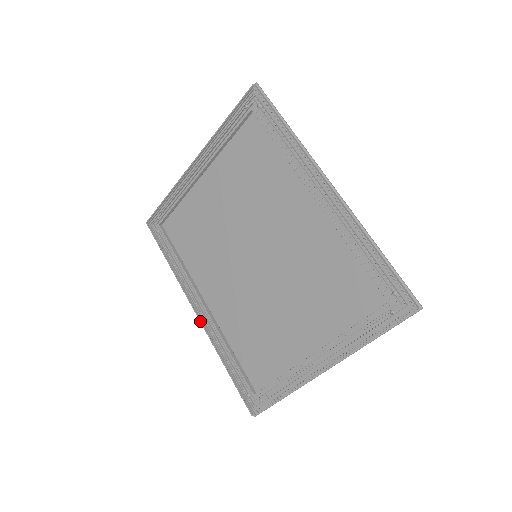
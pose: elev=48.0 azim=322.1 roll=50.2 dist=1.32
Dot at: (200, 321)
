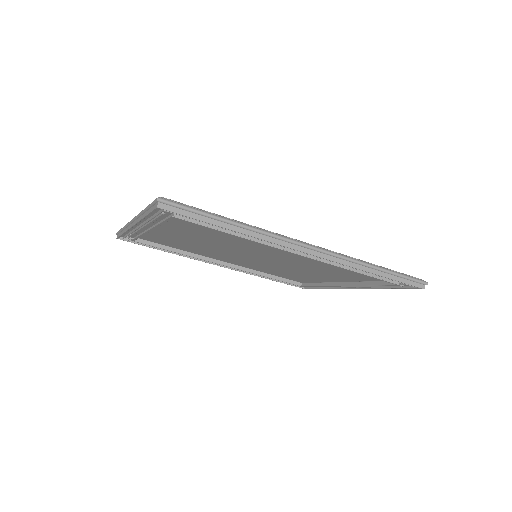
Dot at: occluded
